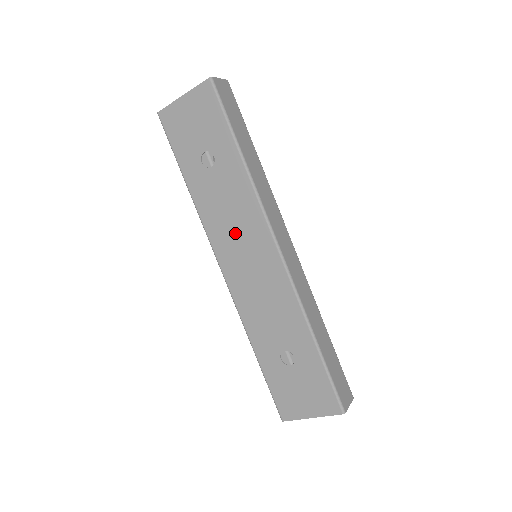
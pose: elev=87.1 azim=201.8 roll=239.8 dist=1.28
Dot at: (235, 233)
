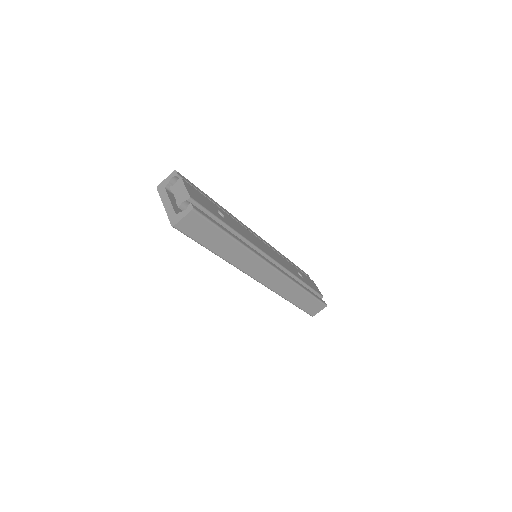
Dot at: occluded
